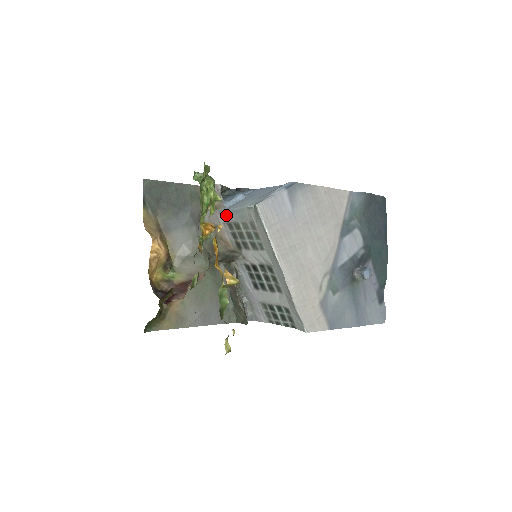
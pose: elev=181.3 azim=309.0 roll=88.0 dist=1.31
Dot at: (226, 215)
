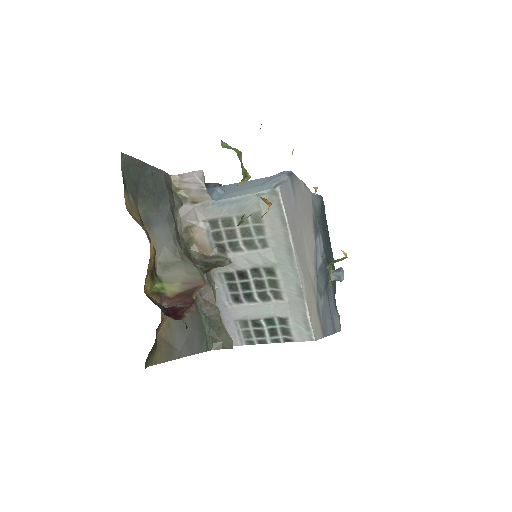
Dot at: (213, 209)
